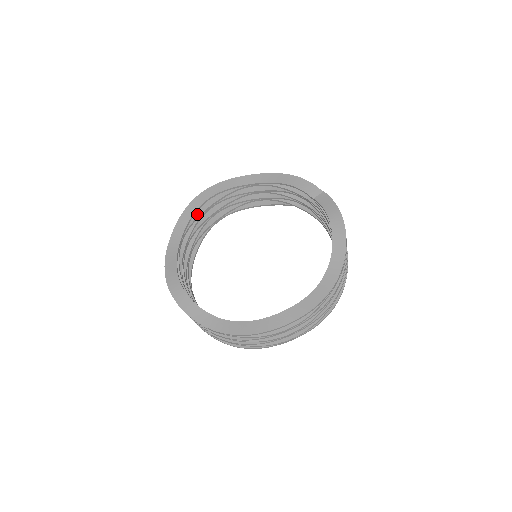
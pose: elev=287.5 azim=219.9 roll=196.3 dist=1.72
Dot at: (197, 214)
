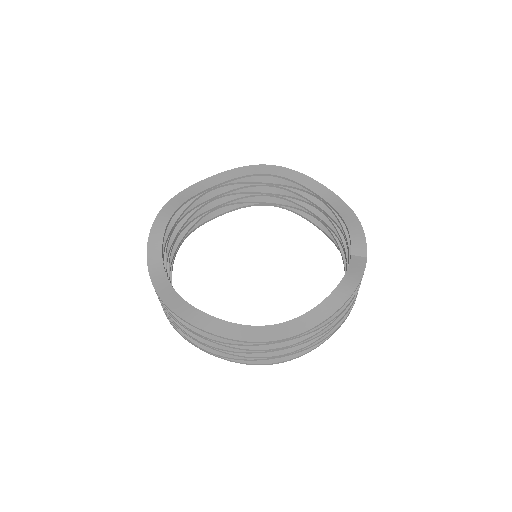
Dot at: (252, 179)
